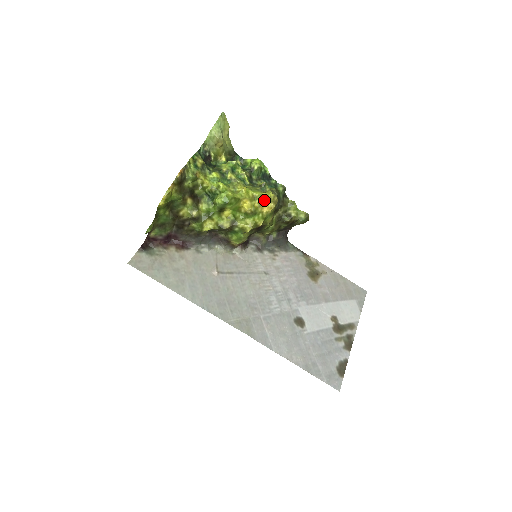
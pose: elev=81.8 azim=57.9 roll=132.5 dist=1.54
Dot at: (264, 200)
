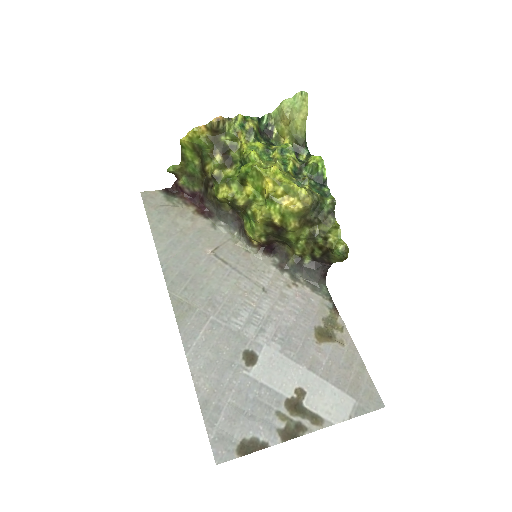
Dot at: (290, 192)
